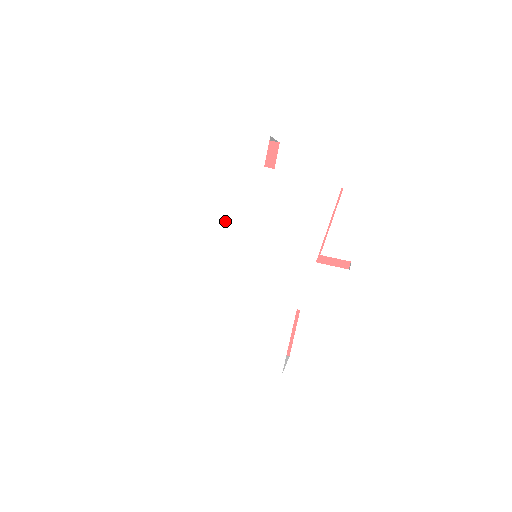
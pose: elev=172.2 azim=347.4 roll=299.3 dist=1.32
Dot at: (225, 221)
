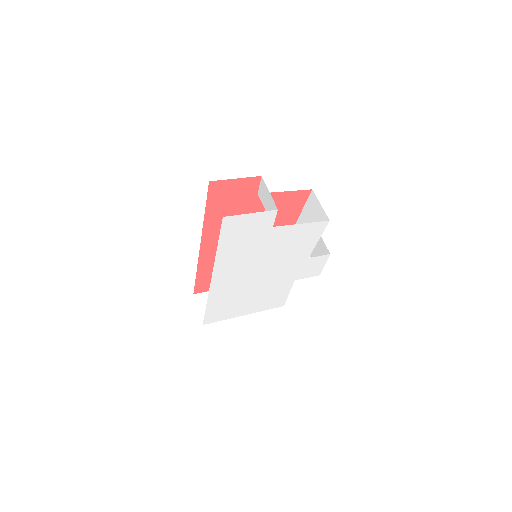
Dot at: (243, 262)
